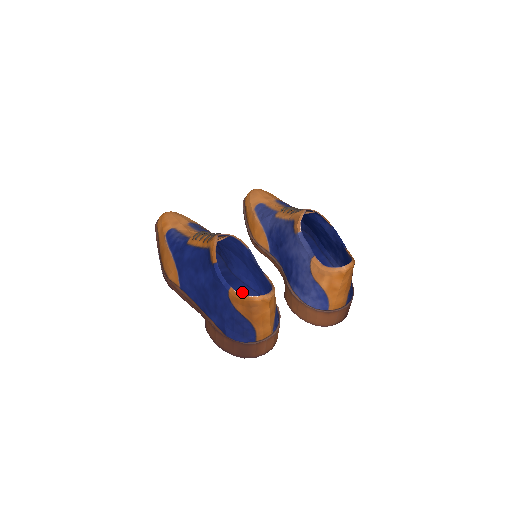
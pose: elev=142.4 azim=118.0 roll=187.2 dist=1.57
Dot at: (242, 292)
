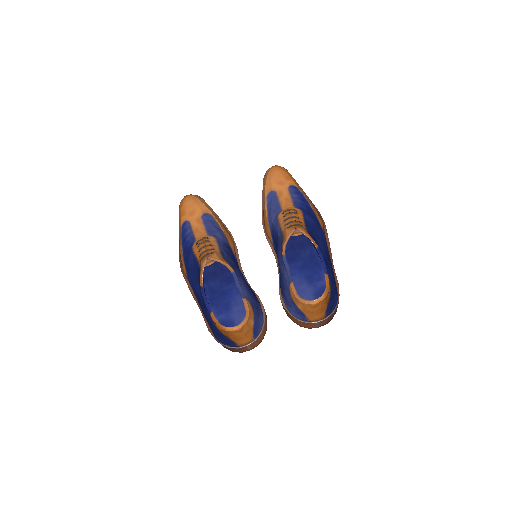
Dot at: (237, 294)
